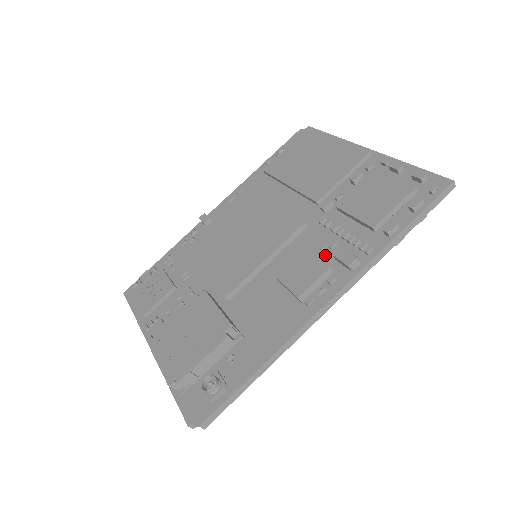
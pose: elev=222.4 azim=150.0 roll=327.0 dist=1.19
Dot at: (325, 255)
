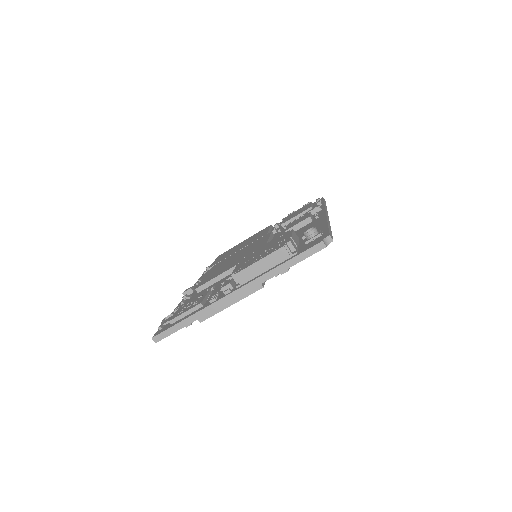
Dot at: occluded
